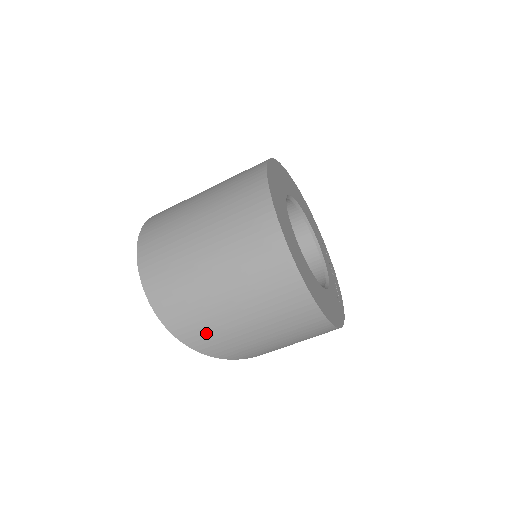
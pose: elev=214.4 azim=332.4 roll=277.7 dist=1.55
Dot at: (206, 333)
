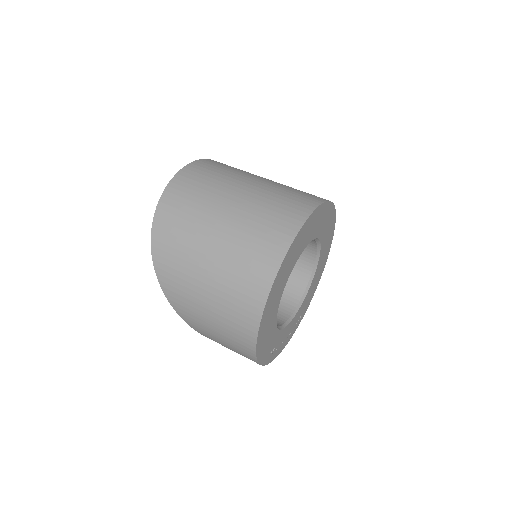
Dot at: (174, 243)
